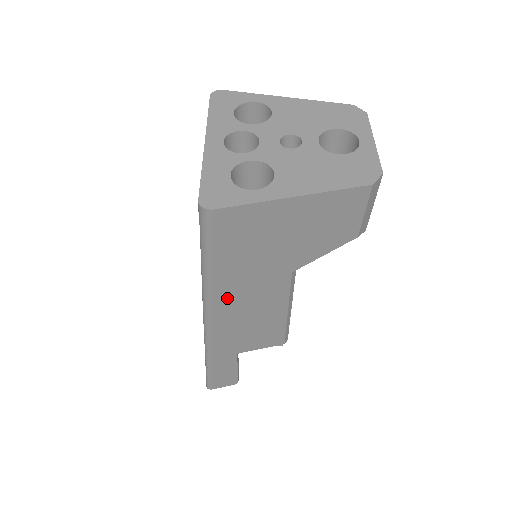
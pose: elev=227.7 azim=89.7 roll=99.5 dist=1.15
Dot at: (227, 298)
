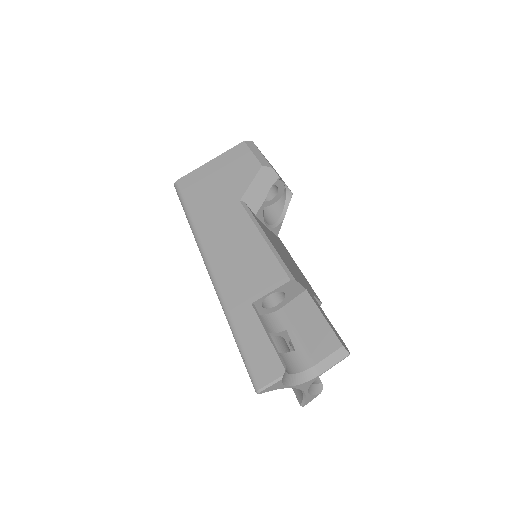
Dot at: (209, 235)
